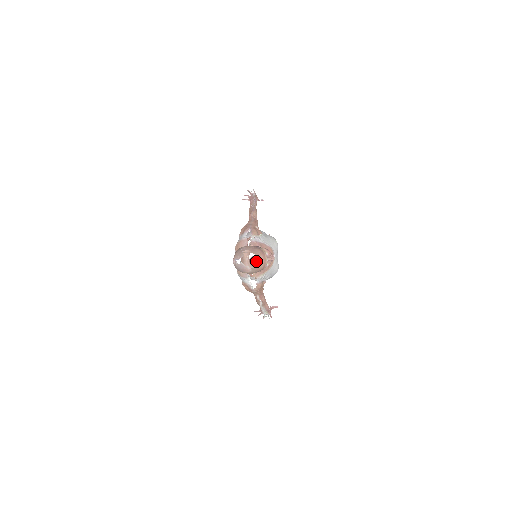
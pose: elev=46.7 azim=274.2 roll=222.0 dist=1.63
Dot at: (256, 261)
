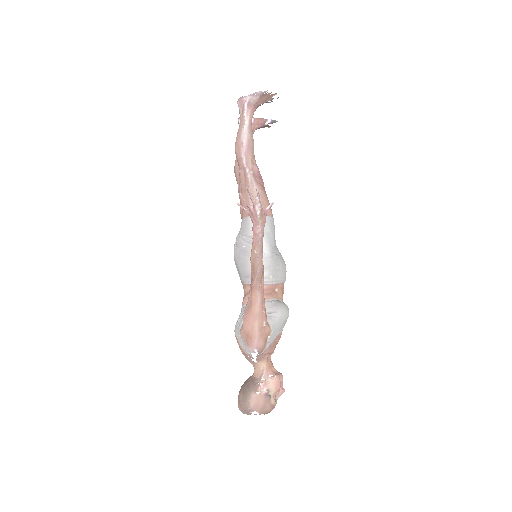
Dot at: occluded
